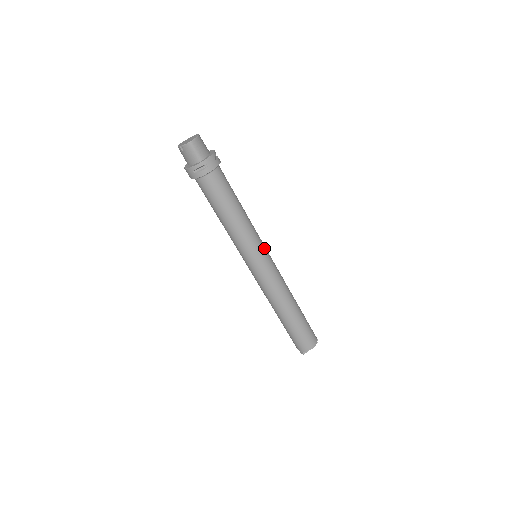
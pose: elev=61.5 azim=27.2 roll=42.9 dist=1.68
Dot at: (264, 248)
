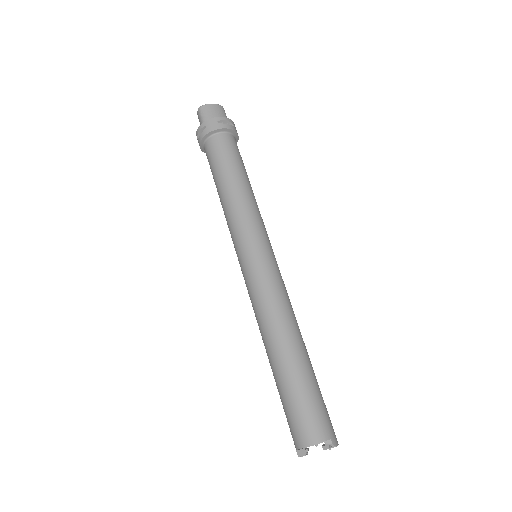
Dot at: (259, 241)
